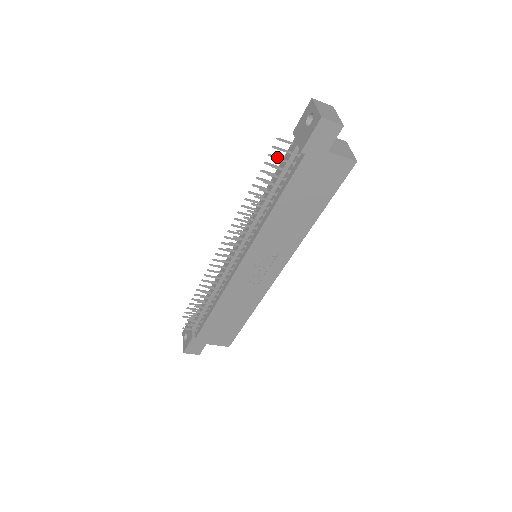
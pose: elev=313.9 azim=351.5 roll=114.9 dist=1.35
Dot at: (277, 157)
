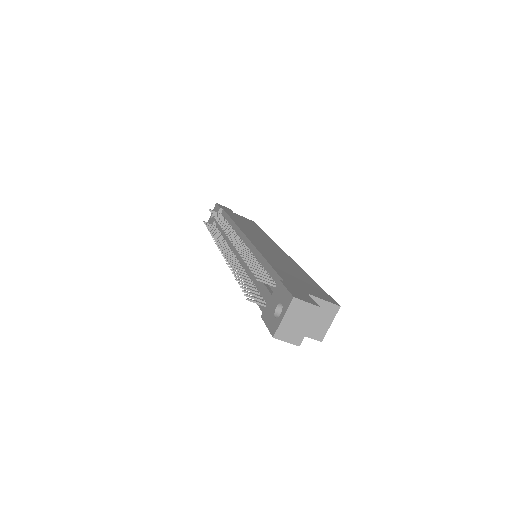
Dot at: (245, 295)
